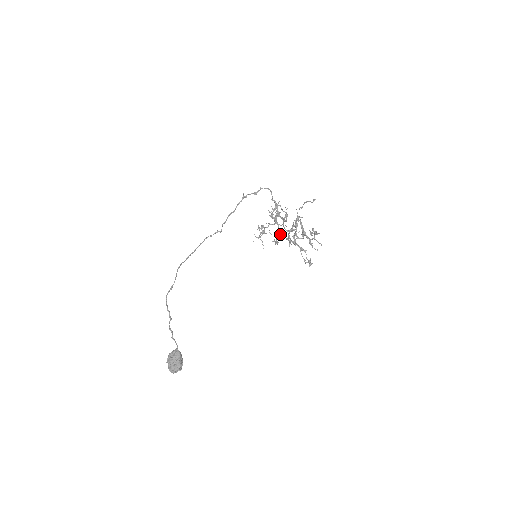
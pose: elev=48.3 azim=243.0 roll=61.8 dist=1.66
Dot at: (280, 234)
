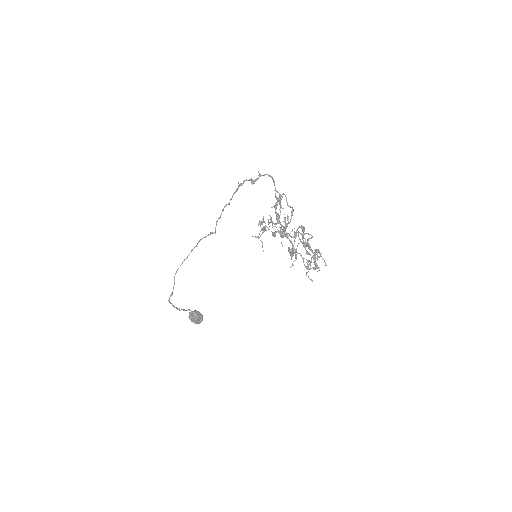
Dot at: (282, 237)
